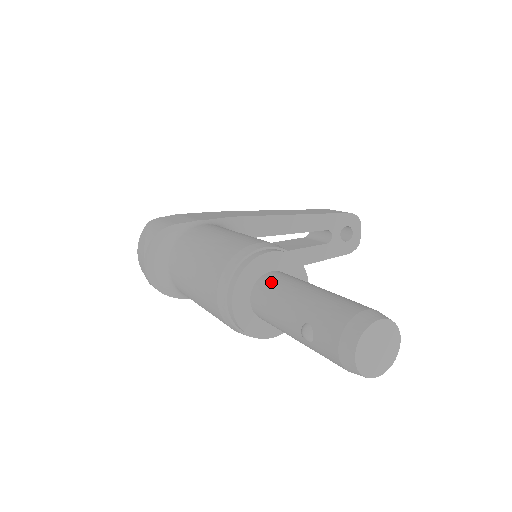
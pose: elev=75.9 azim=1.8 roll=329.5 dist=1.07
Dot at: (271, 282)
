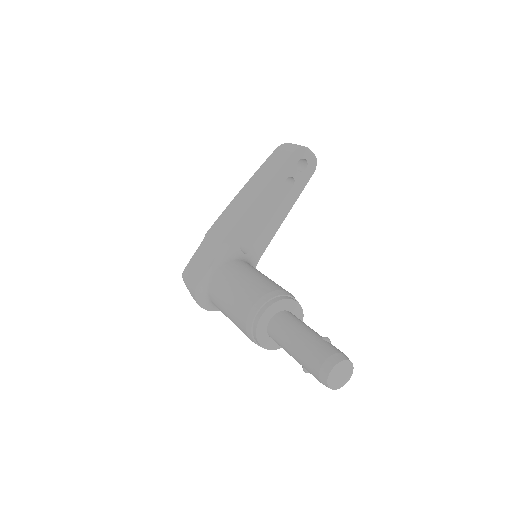
Dot at: (274, 334)
